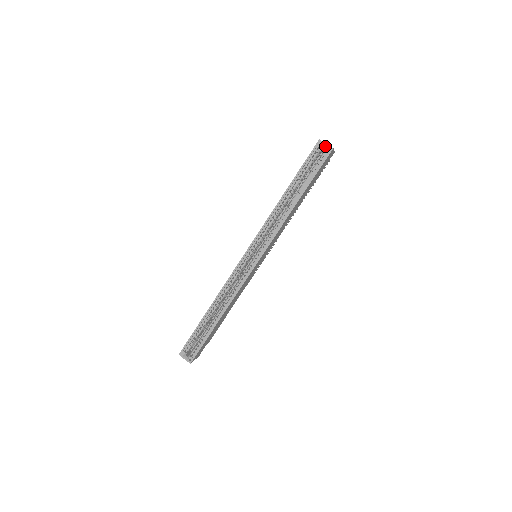
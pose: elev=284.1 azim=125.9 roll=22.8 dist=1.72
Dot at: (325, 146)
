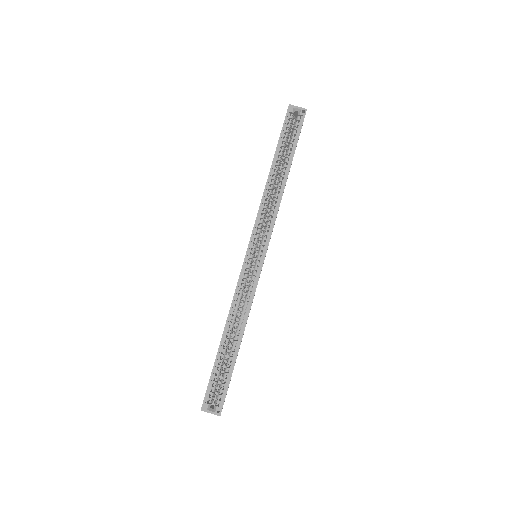
Dot at: (297, 109)
